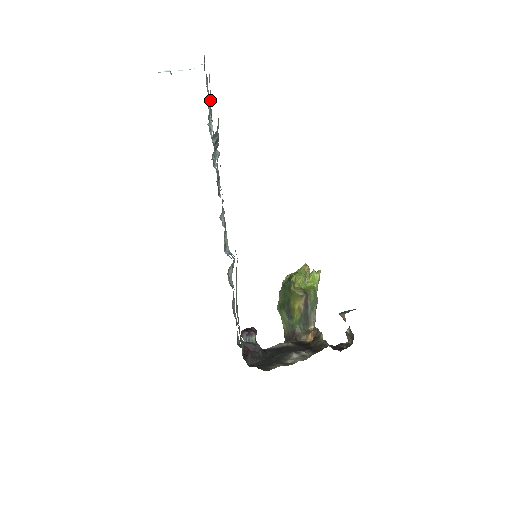
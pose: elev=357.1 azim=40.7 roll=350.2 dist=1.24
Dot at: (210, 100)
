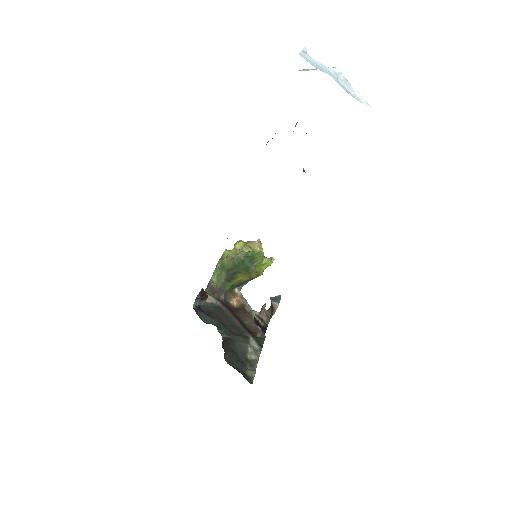
Dot at: occluded
